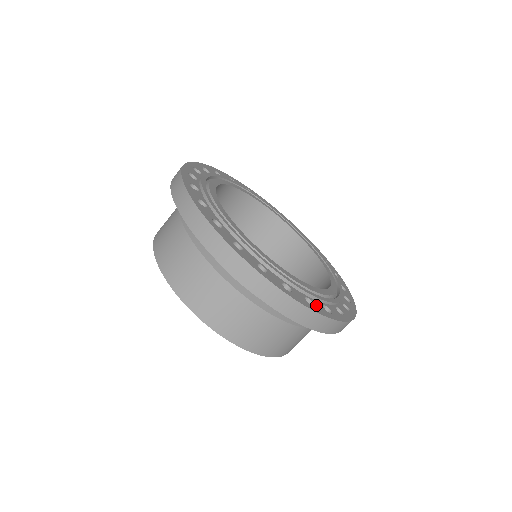
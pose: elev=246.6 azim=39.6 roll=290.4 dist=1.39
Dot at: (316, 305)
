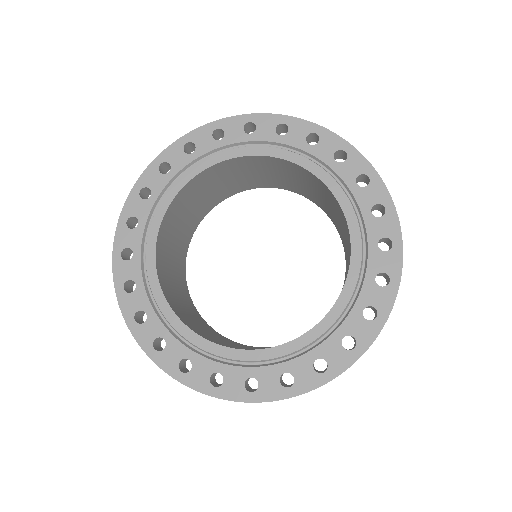
Dot at: (376, 304)
